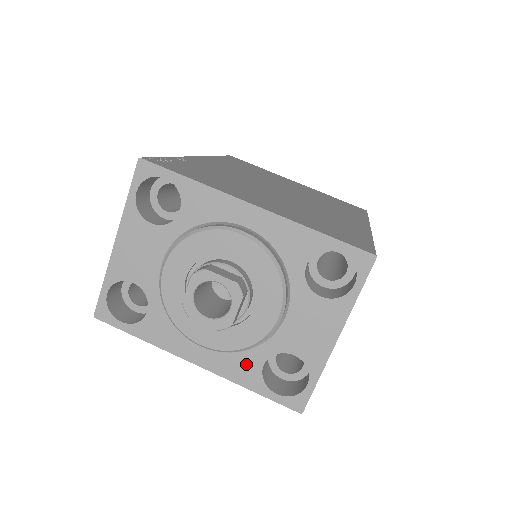
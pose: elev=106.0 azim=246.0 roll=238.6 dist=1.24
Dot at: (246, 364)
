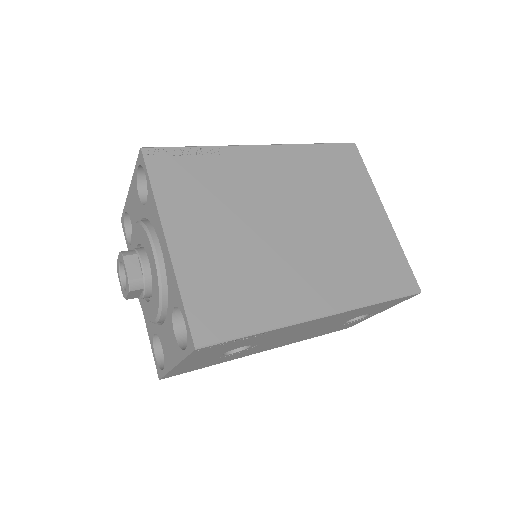
Dot at: (150, 324)
